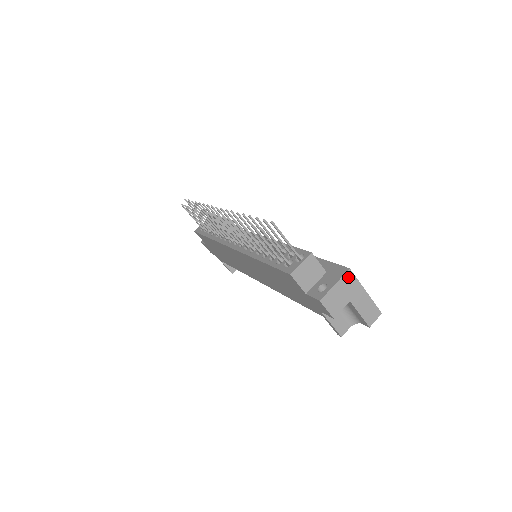
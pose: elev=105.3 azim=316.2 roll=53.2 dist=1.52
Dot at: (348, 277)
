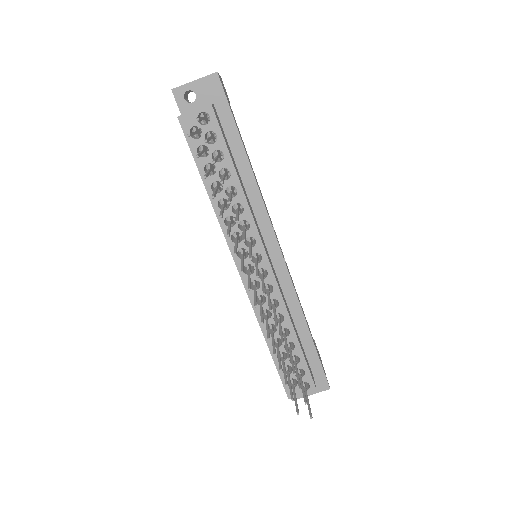
Dot at: (324, 388)
